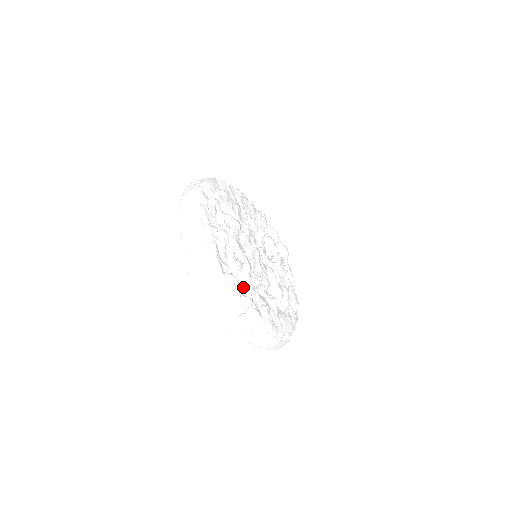
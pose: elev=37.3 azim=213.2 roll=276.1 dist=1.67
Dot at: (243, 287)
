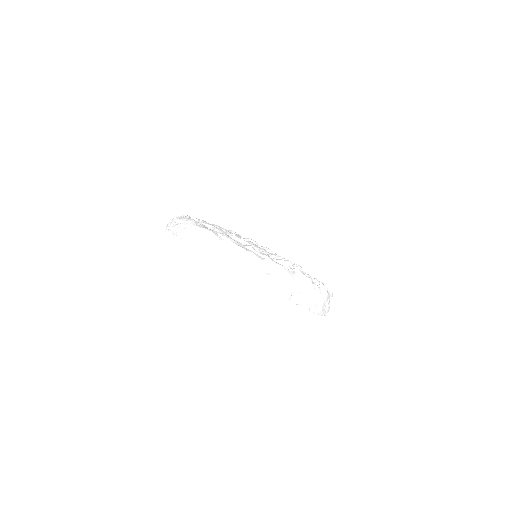
Dot at: occluded
